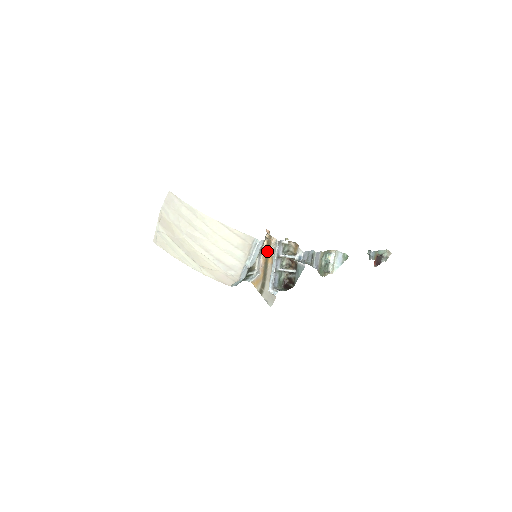
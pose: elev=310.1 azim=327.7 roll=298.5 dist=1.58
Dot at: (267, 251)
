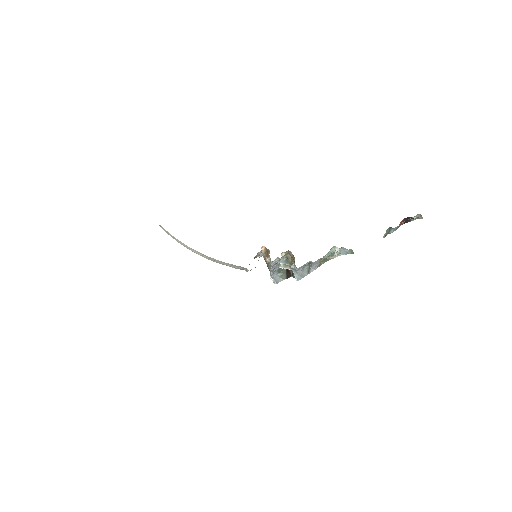
Dot at: (267, 253)
